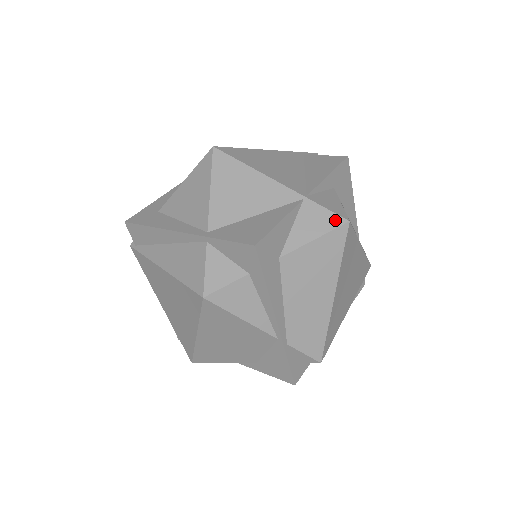
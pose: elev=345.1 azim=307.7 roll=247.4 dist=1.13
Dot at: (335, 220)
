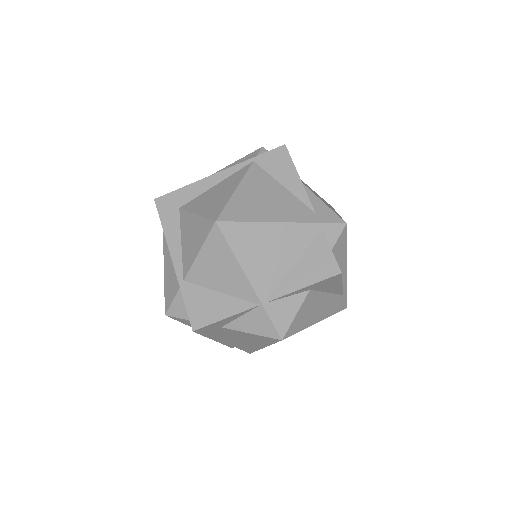
Dot at: (272, 333)
